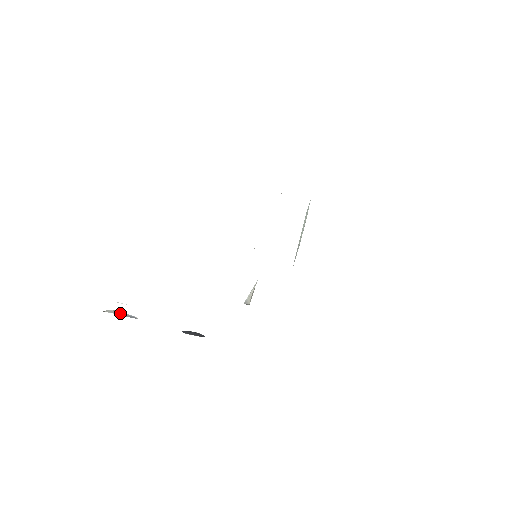
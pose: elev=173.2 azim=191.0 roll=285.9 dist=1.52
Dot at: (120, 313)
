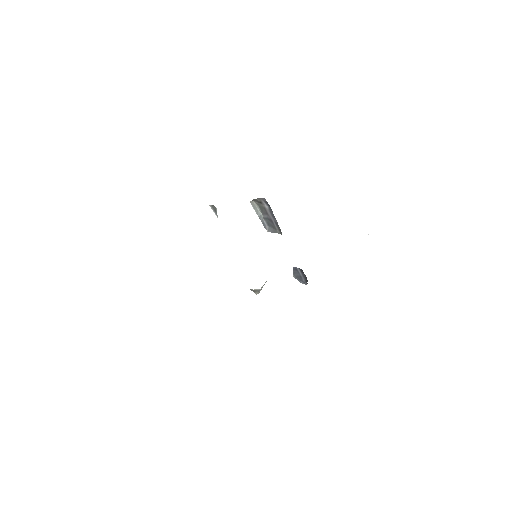
Dot at: (260, 213)
